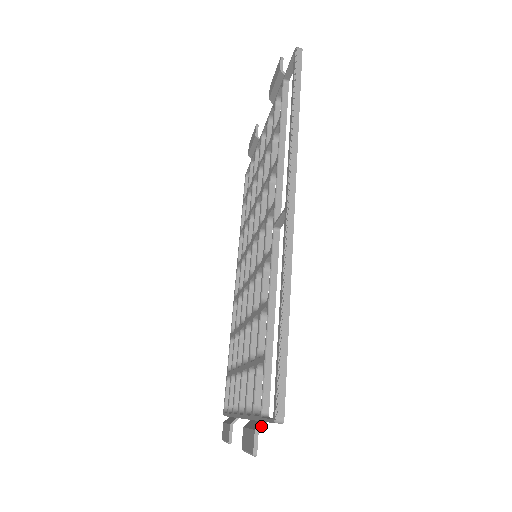
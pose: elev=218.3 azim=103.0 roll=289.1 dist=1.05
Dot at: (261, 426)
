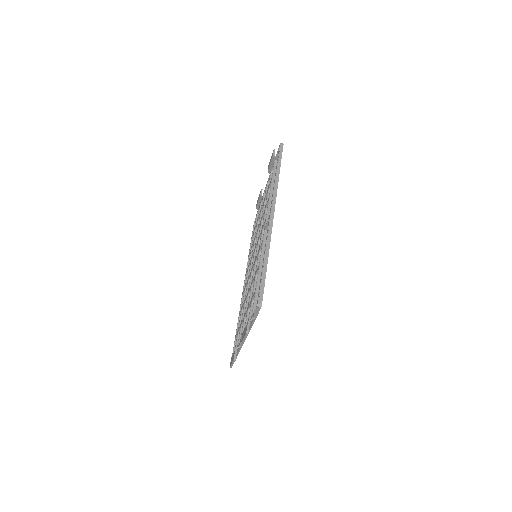
Dot at: (251, 320)
